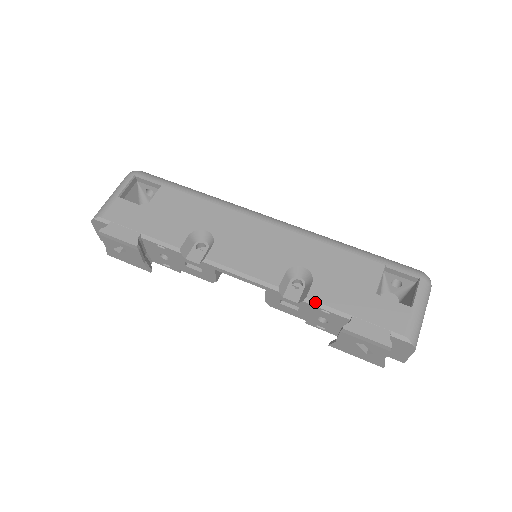
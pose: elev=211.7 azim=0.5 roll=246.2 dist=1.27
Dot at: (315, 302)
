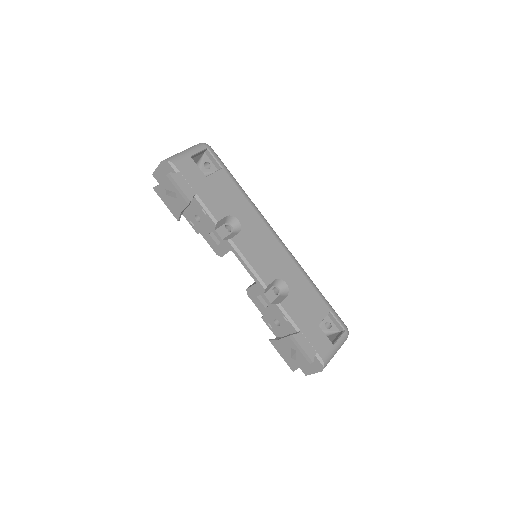
Dot at: (284, 309)
